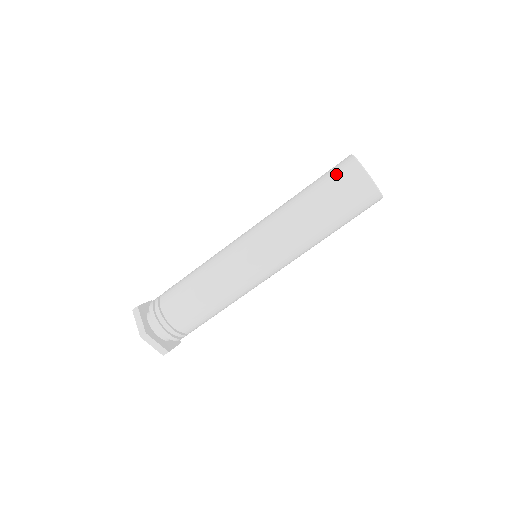
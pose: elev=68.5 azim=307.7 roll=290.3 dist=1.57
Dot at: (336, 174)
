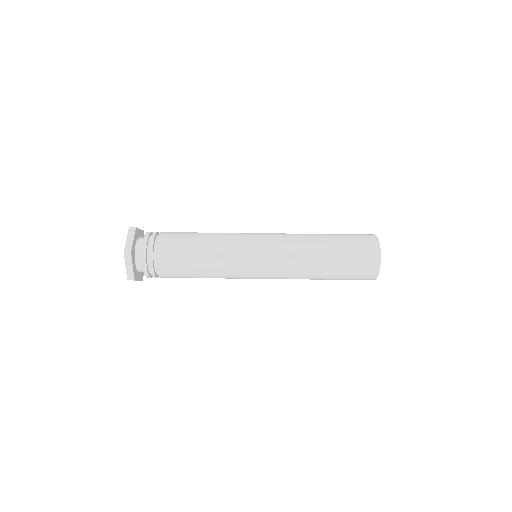
Dot at: occluded
